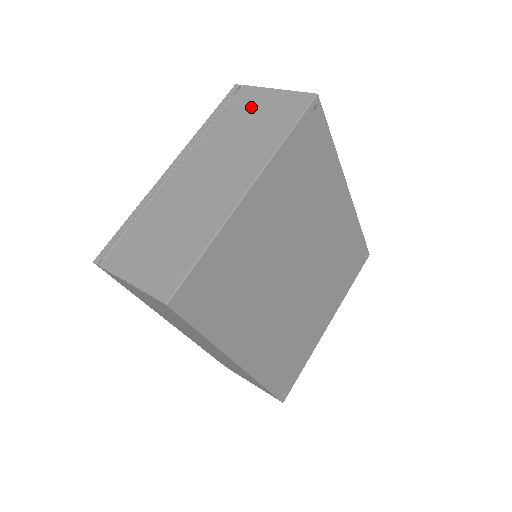
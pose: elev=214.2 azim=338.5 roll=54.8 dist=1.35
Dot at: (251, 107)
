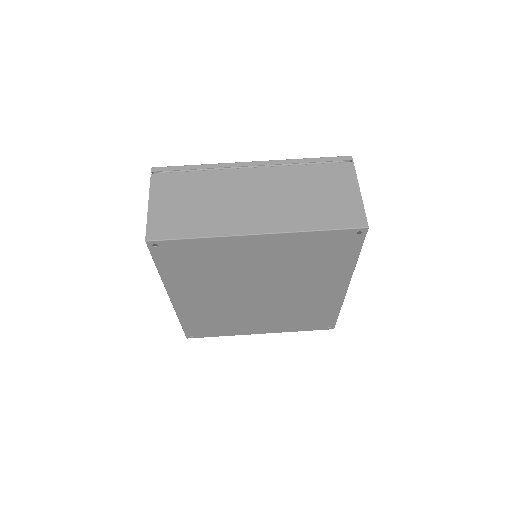
Dot at: (333, 184)
